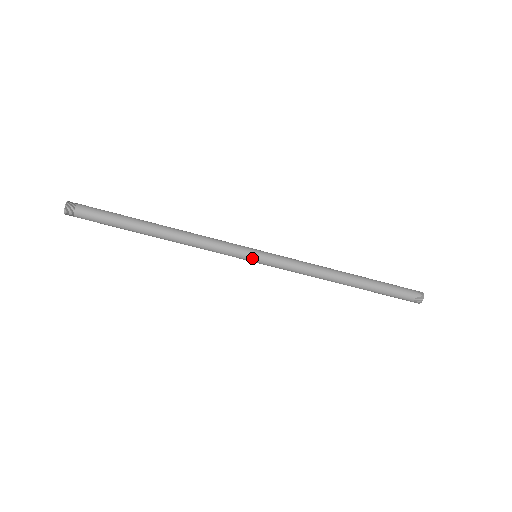
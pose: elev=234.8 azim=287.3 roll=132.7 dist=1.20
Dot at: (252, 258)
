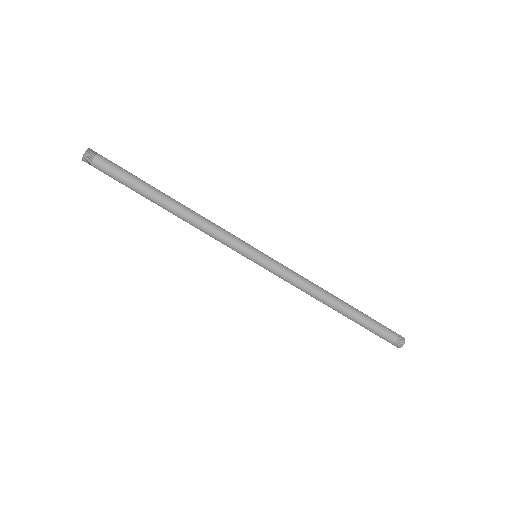
Dot at: (251, 258)
